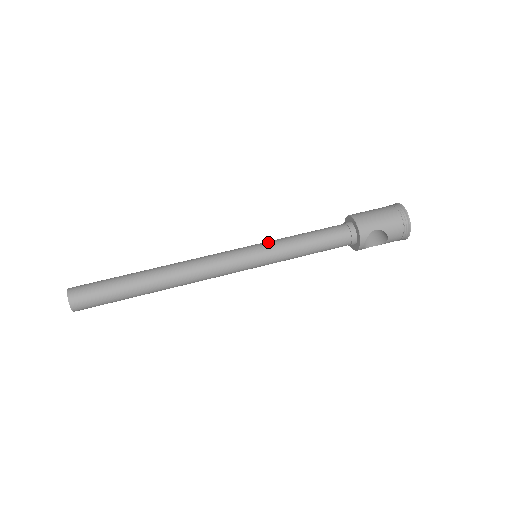
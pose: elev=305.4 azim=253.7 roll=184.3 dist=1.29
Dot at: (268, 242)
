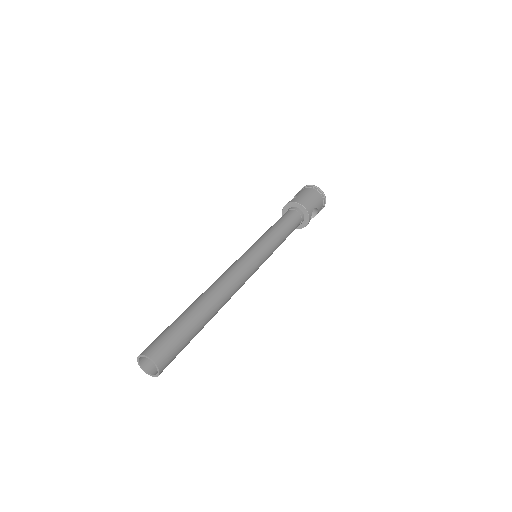
Dot at: (262, 241)
